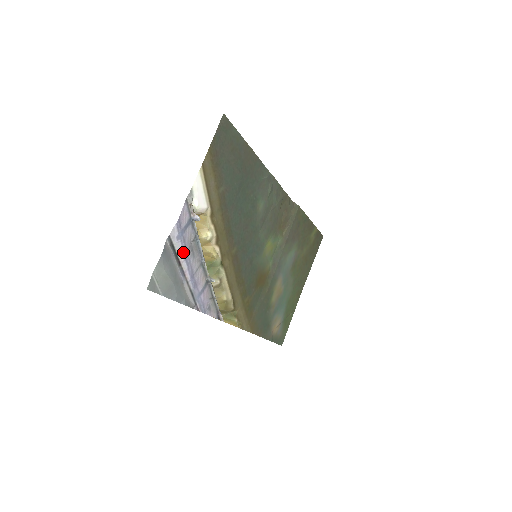
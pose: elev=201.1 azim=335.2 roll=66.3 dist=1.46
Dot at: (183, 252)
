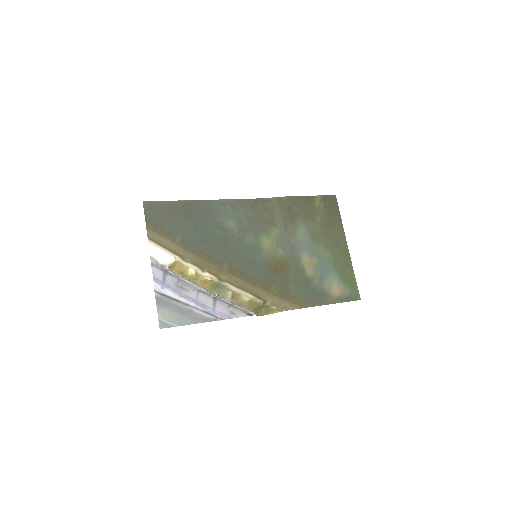
Dot at: (174, 293)
